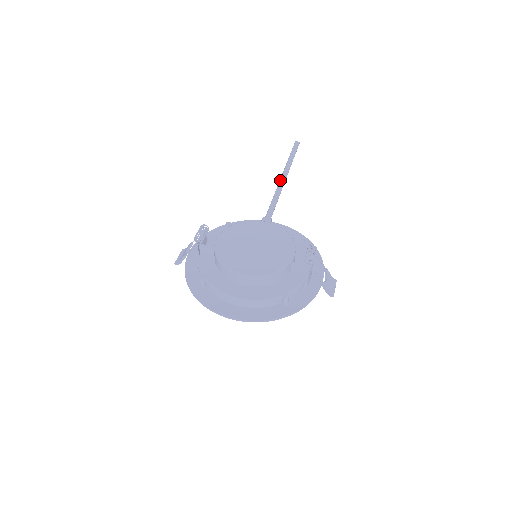
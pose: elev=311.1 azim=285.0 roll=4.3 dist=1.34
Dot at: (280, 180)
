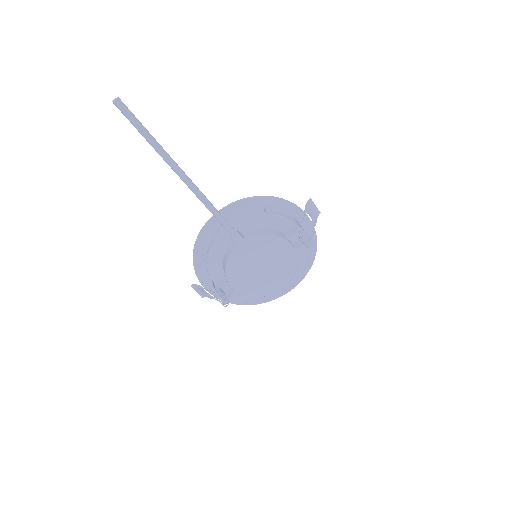
Dot at: (186, 184)
